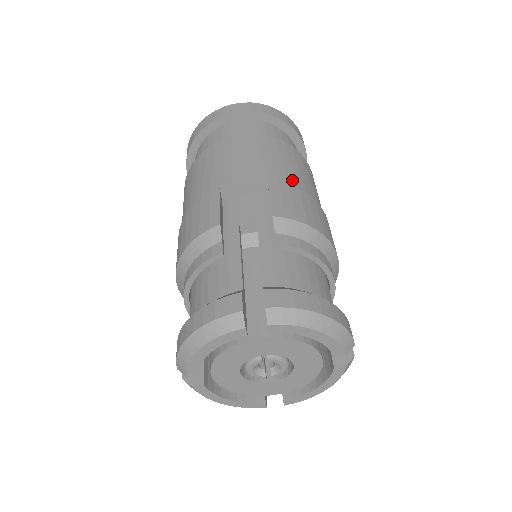
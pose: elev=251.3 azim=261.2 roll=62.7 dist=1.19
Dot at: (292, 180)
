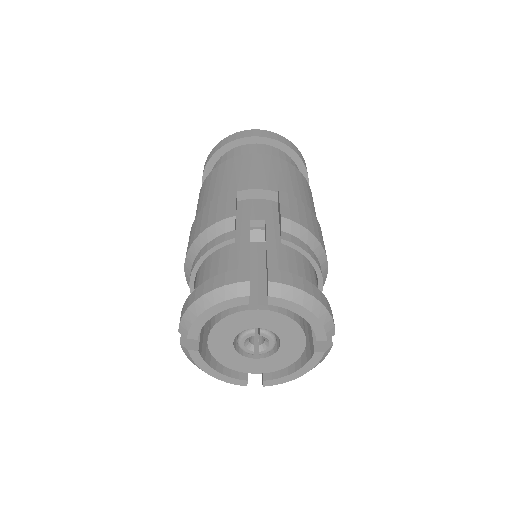
Dot at: (298, 195)
